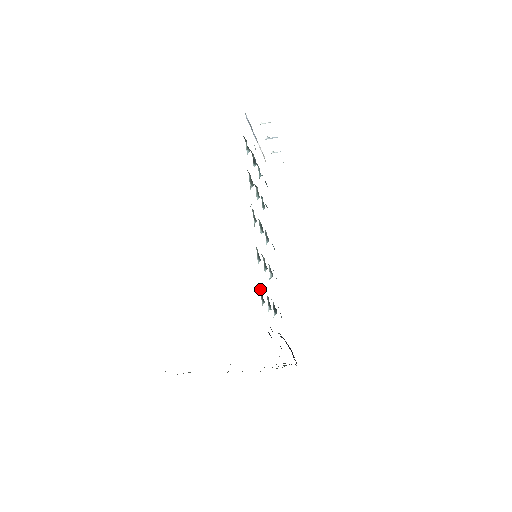
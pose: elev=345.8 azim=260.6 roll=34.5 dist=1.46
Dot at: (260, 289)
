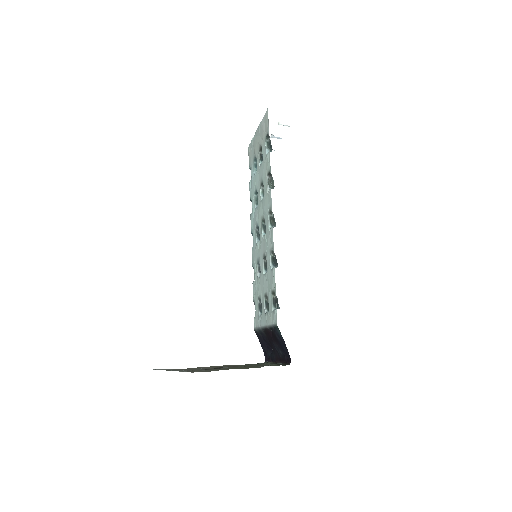
Dot at: (272, 294)
